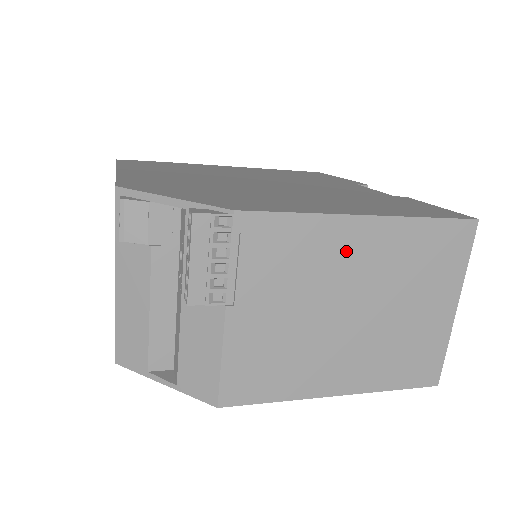
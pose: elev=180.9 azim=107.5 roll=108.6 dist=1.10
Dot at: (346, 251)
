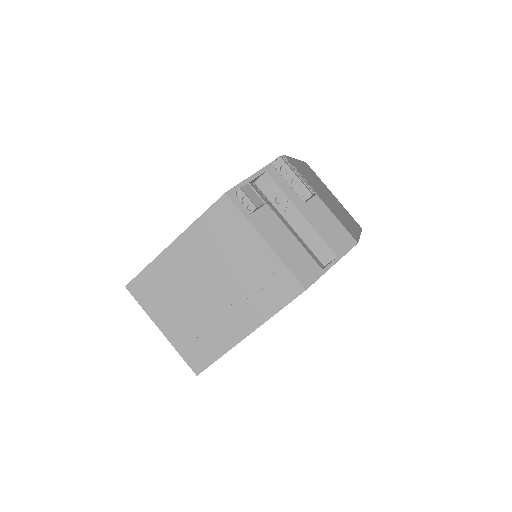
Dot at: (306, 172)
